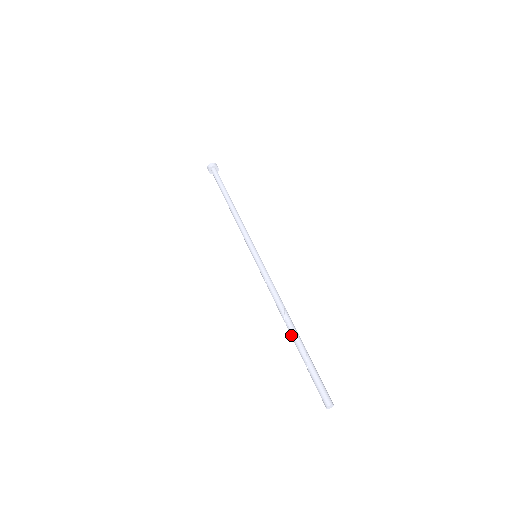
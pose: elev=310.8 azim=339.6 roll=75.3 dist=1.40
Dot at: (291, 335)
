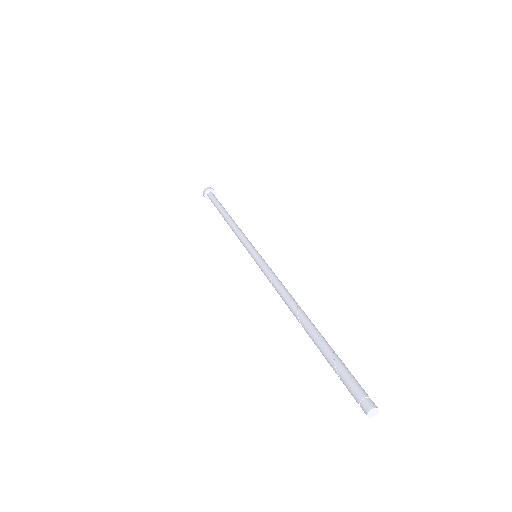
Dot at: (306, 324)
